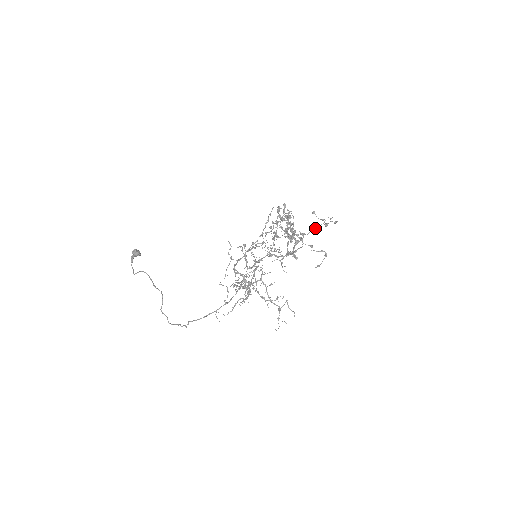
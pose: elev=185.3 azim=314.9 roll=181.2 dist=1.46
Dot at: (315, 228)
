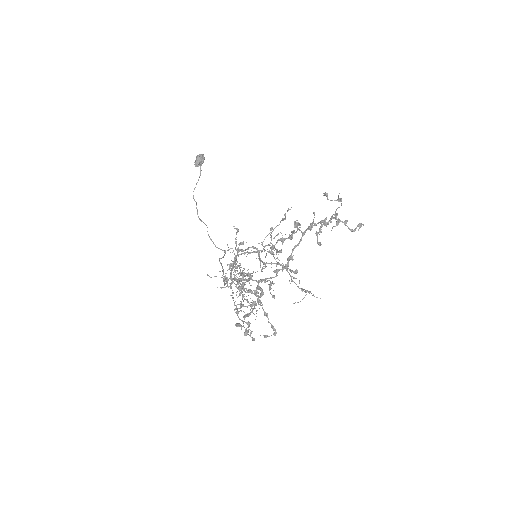
Dot at: (238, 326)
